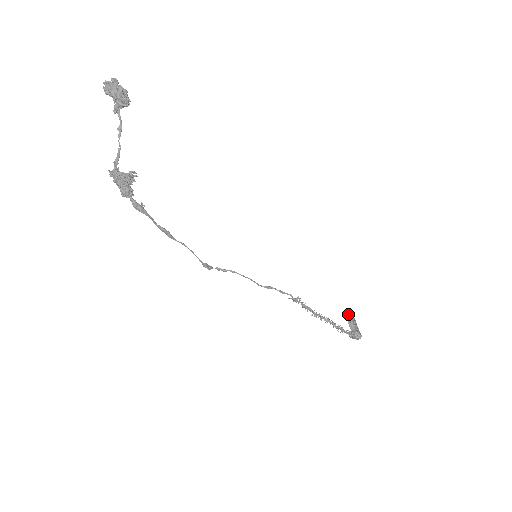
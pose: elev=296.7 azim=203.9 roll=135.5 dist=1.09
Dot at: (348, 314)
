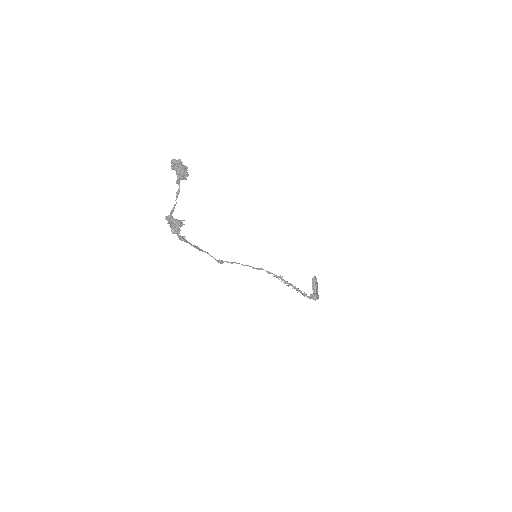
Dot at: (314, 279)
